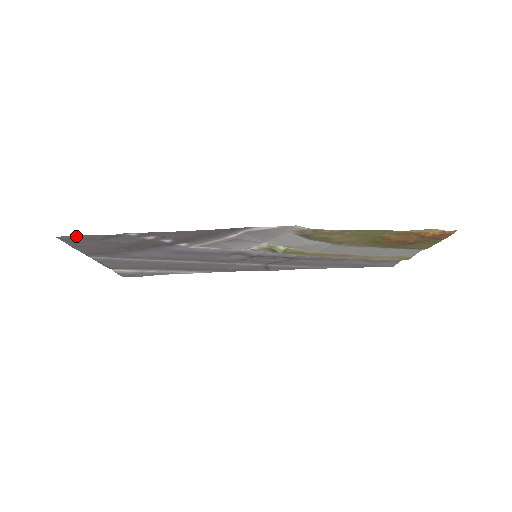
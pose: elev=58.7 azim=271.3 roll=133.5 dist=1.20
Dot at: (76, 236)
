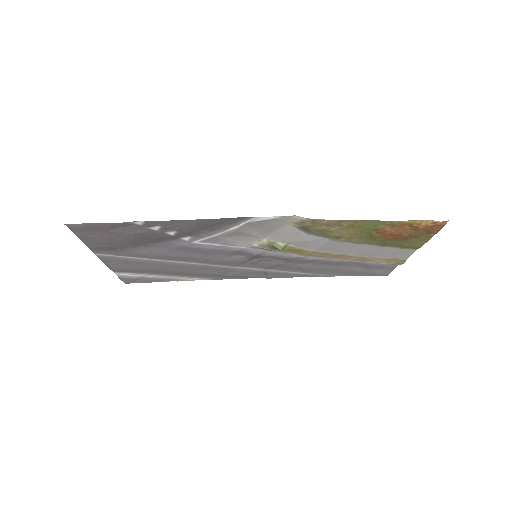
Dot at: (85, 224)
